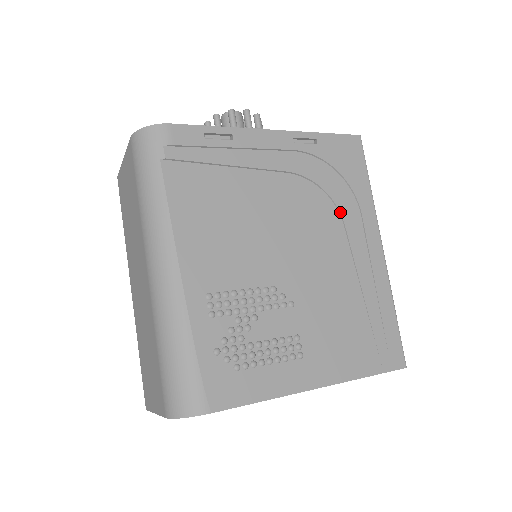
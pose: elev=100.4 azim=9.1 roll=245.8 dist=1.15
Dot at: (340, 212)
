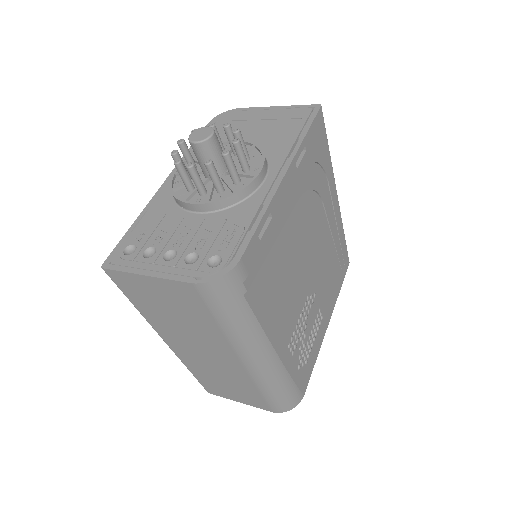
Dot at: (321, 197)
